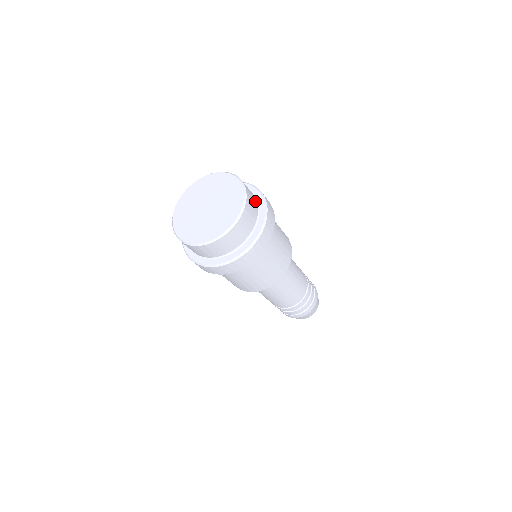
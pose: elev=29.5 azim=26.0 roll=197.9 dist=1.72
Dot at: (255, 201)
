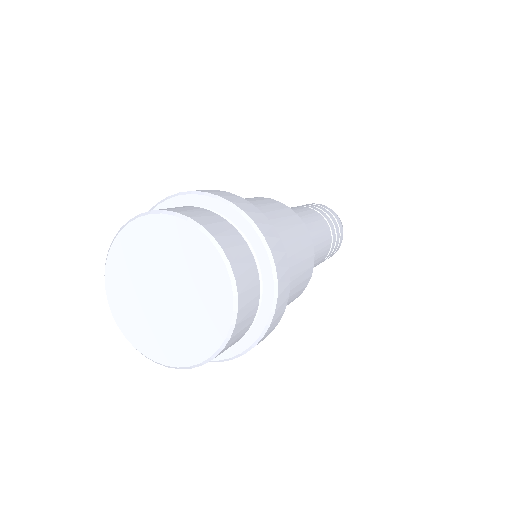
Dot at: (244, 247)
